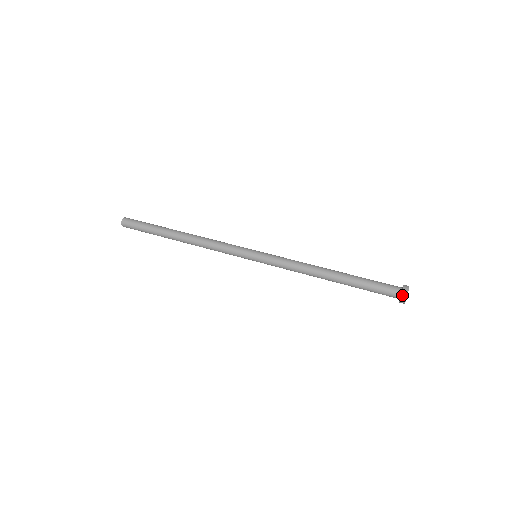
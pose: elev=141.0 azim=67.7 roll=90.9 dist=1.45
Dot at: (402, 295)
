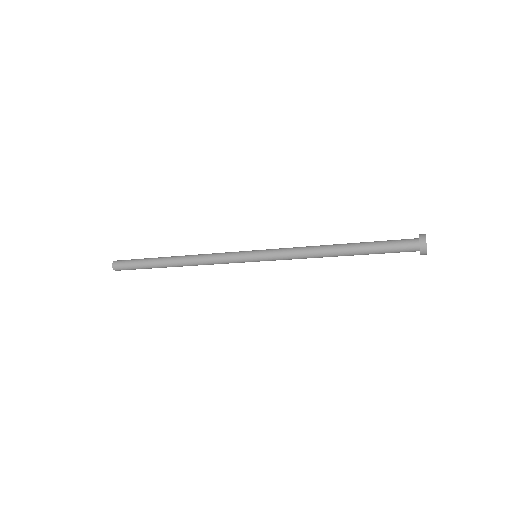
Dot at: (420, 241)
